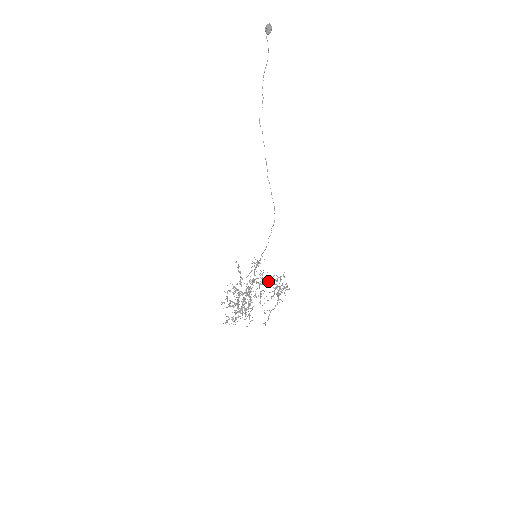
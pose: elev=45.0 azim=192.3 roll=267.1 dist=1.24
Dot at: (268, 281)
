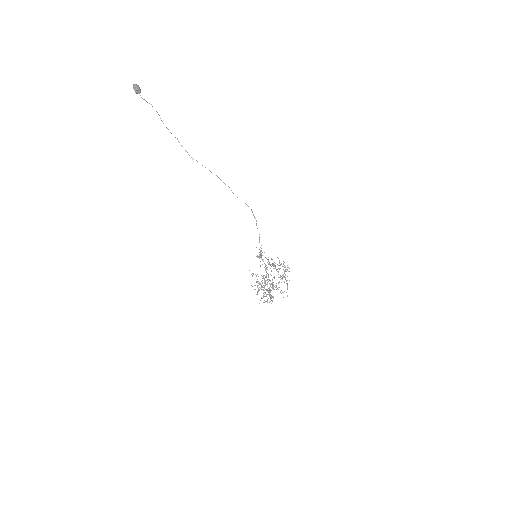
Dot at: (274, 264)
